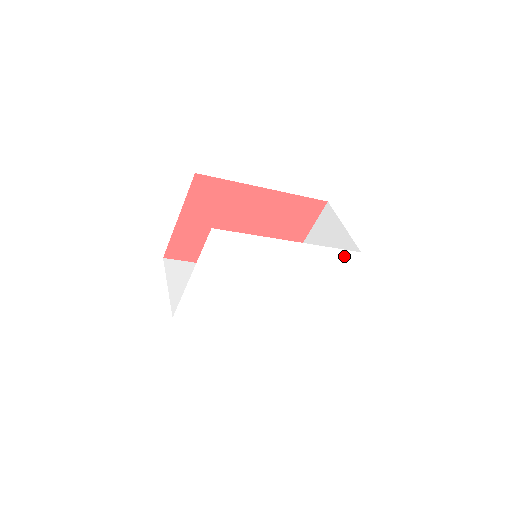
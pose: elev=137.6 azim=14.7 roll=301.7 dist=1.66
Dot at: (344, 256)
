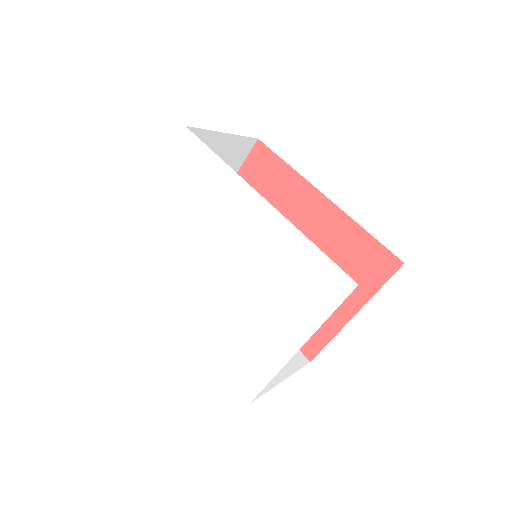
Dot at: (330, 276)
